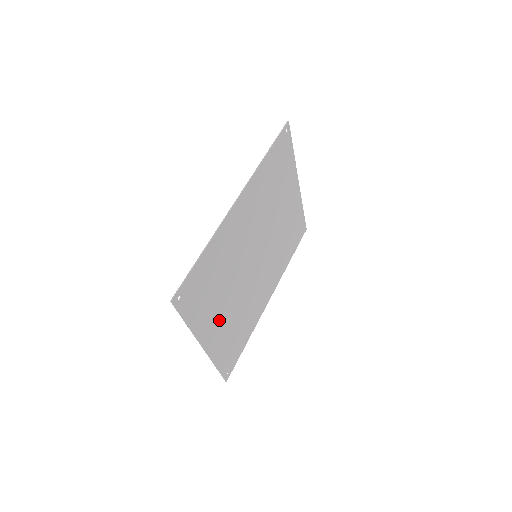
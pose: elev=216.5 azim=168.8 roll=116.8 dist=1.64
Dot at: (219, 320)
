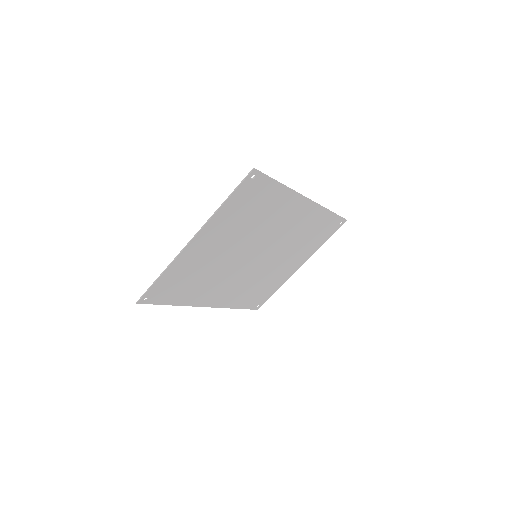
Dot at: (212, 245)
